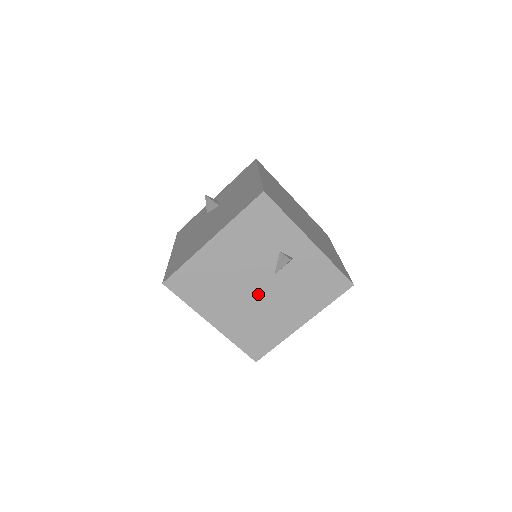
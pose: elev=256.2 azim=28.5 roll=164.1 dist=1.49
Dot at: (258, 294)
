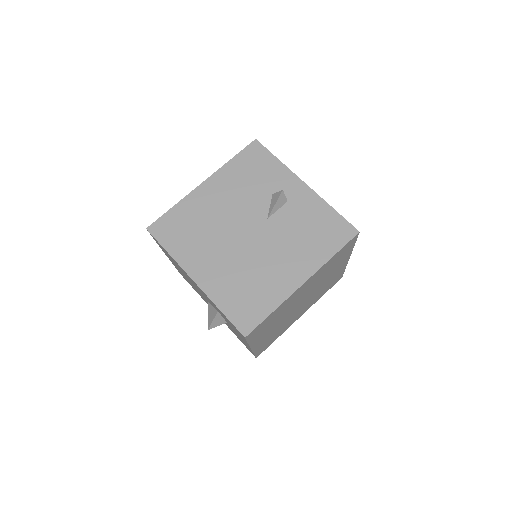
Dot at: (249, 242)
